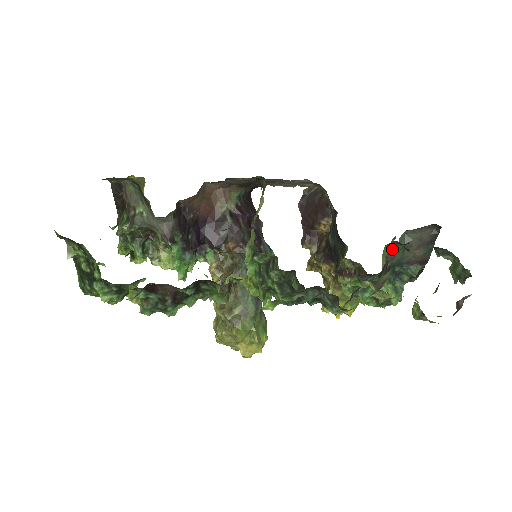
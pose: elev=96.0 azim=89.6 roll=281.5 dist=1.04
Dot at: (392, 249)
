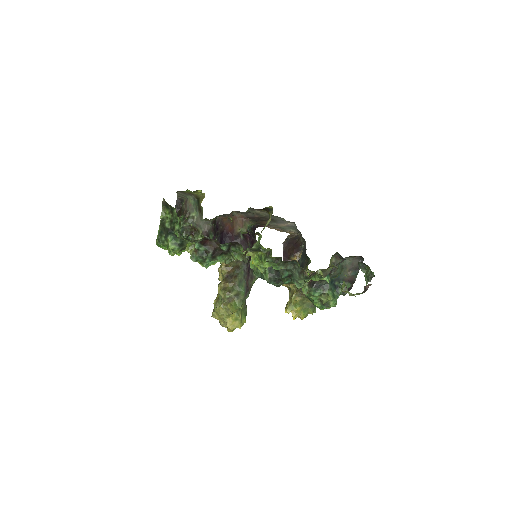
Dot at: (336, 261)
